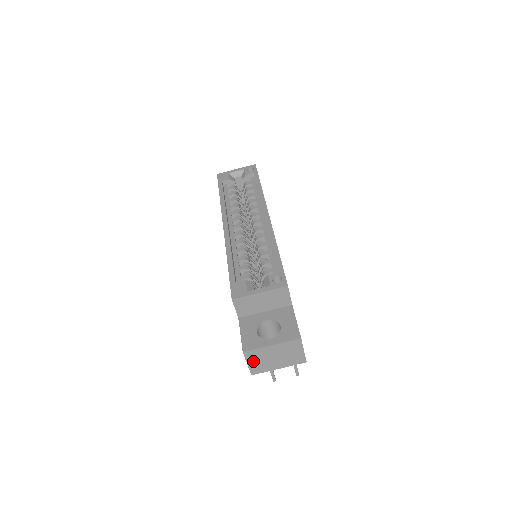
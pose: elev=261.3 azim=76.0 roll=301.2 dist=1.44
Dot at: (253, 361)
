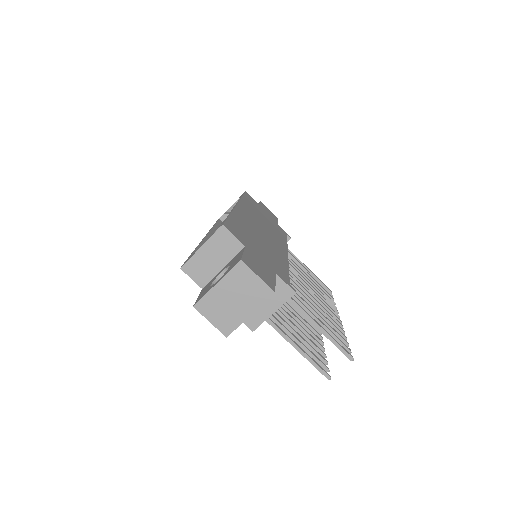
Dot at: (213, 315)
